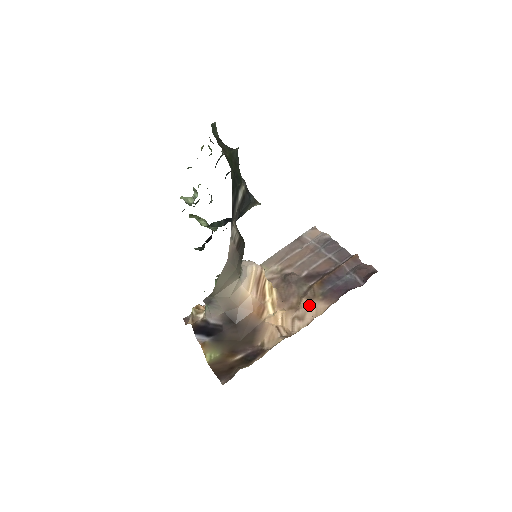
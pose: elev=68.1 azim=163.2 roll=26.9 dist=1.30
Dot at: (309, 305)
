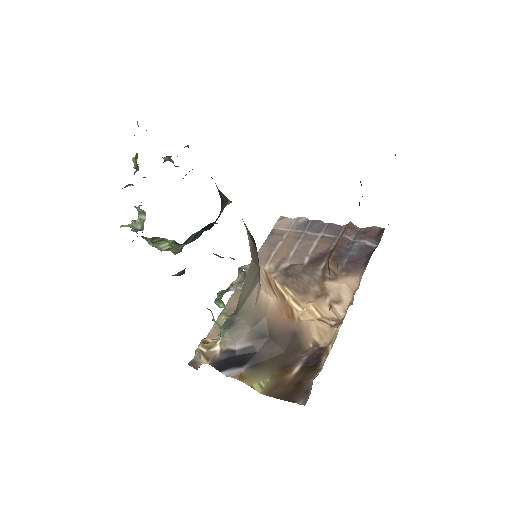
Dot at: (337, 285)
